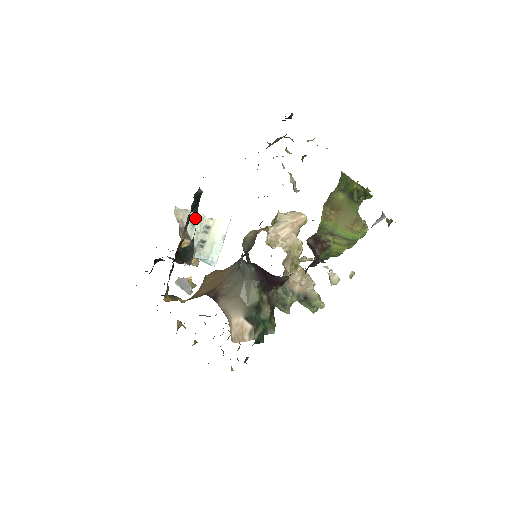
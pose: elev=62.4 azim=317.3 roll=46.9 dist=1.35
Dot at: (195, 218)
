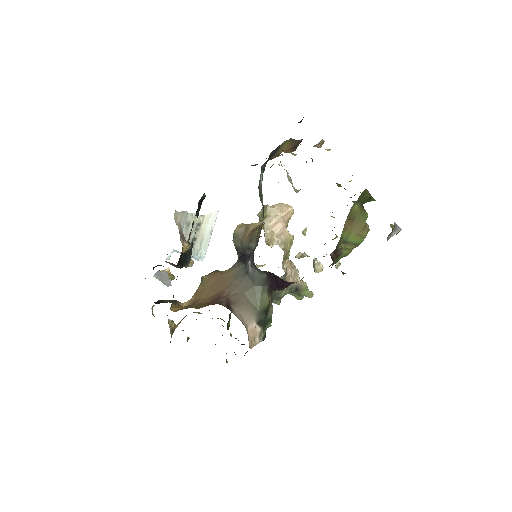
Dot at: (190, 218)
